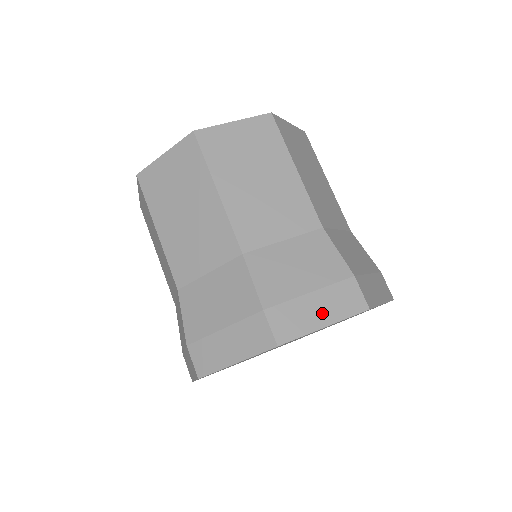
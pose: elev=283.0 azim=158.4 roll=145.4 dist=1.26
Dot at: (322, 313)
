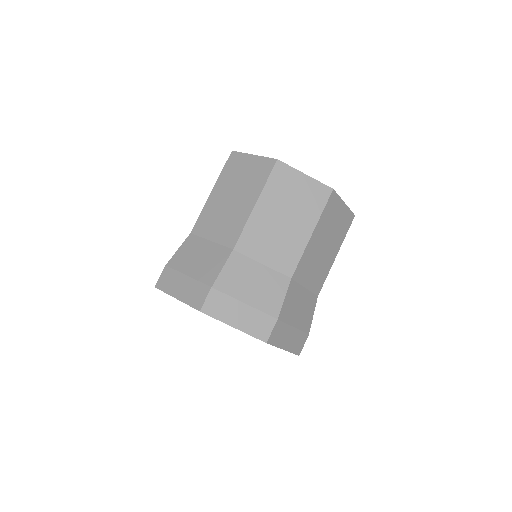
Dot at: (239, 319)
